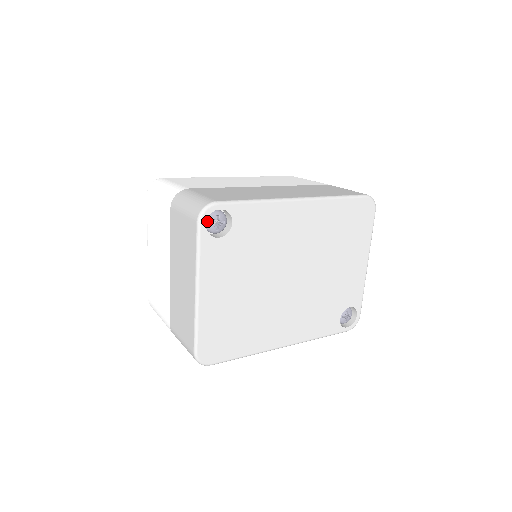
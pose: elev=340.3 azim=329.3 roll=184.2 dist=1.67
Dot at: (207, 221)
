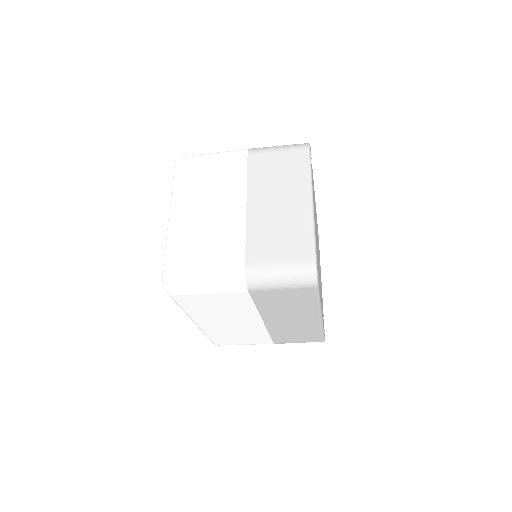
Dot at: occluded
